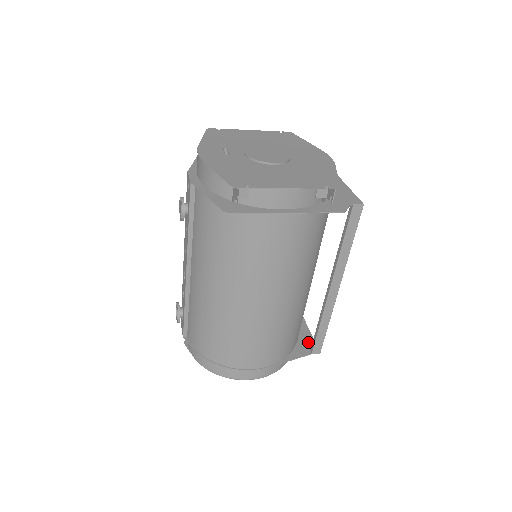
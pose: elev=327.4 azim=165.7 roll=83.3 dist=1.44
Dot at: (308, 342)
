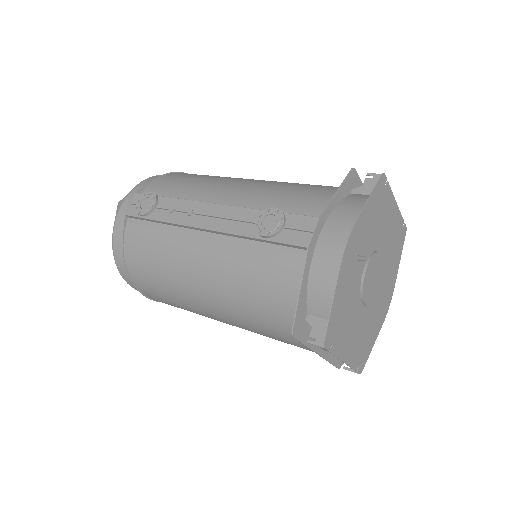
Dot at: occluded
